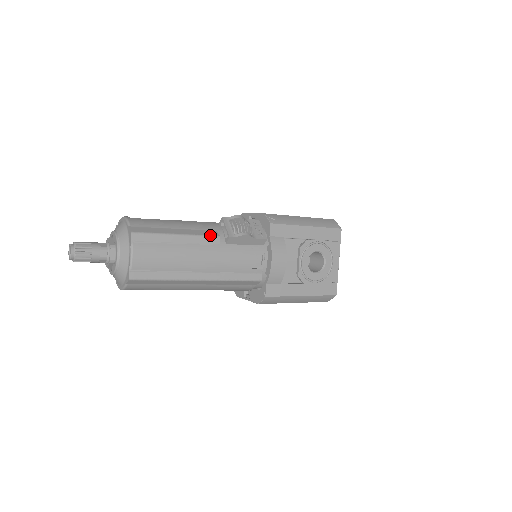
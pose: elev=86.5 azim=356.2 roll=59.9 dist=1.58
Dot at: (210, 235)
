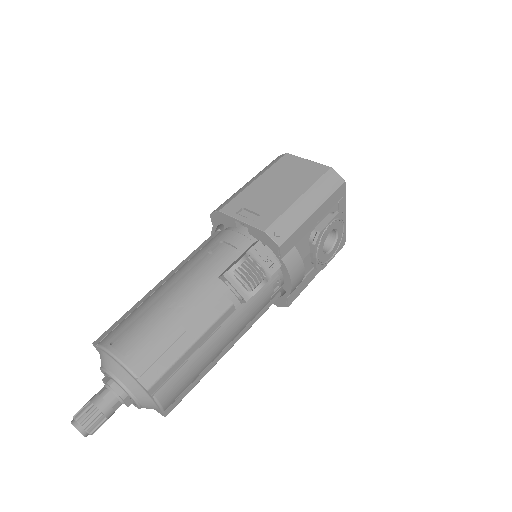
Dot at: (223, 311)
